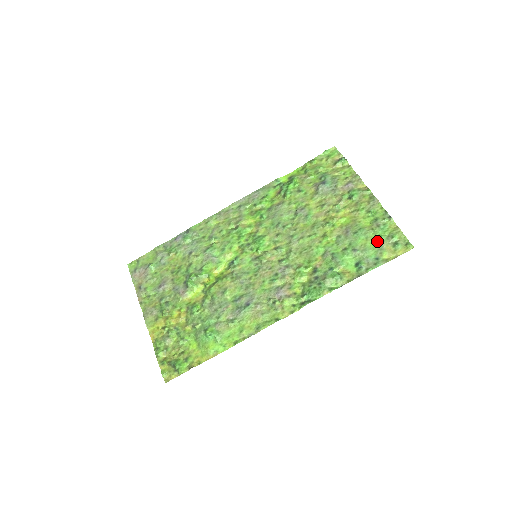
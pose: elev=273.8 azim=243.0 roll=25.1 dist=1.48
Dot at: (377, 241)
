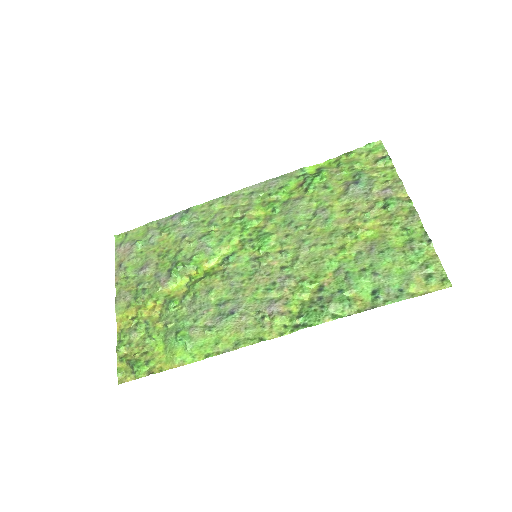
Dot at: (406, 268)
